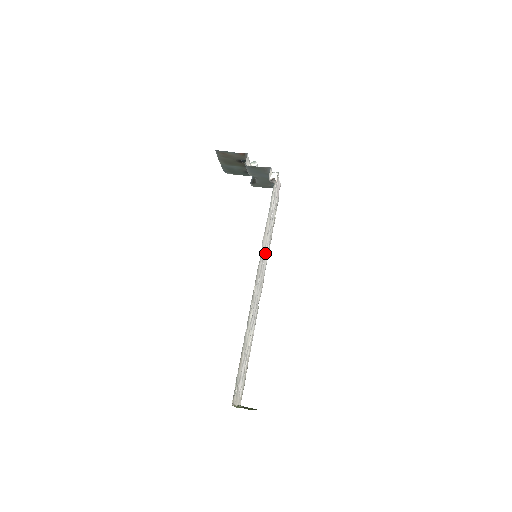
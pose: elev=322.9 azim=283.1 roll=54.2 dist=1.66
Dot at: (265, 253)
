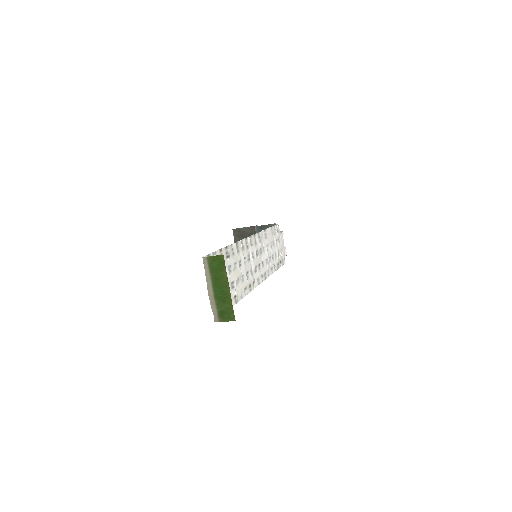
Dot at: (265, 256)
